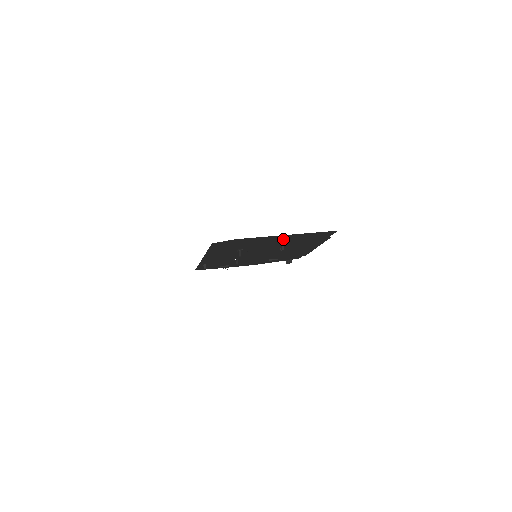
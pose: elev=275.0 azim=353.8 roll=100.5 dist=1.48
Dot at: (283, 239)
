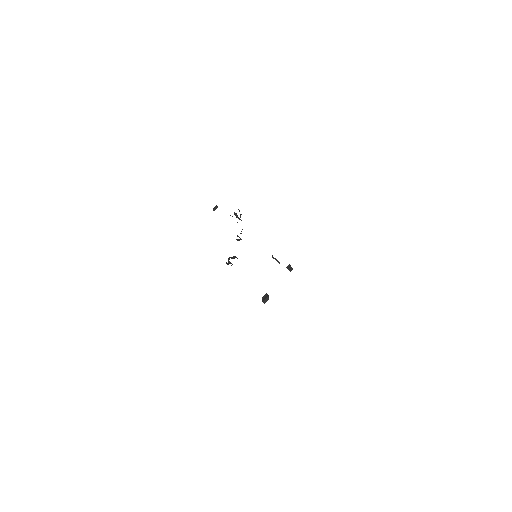
Dot at: occluded
